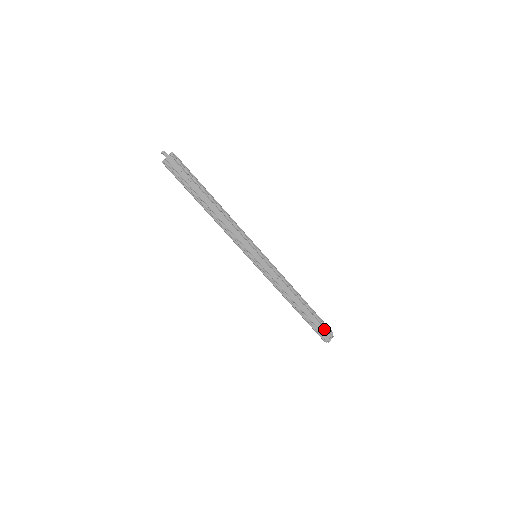
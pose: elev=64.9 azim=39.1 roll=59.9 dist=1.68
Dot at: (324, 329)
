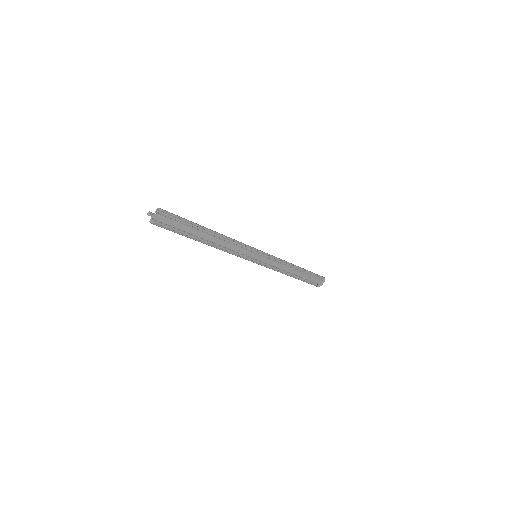
Dot at: (317, 280)
